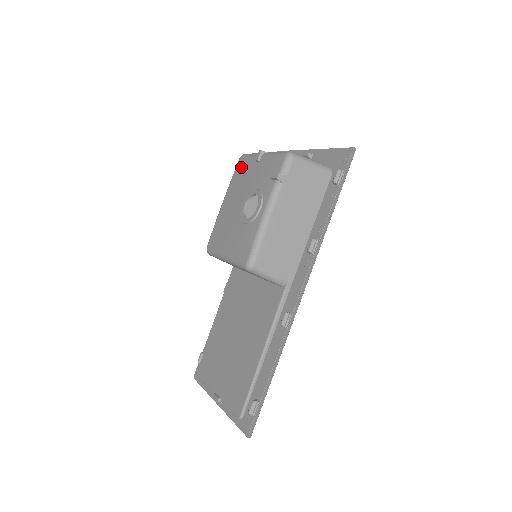
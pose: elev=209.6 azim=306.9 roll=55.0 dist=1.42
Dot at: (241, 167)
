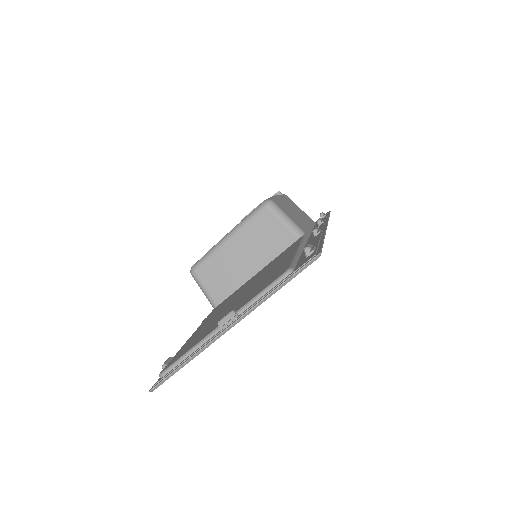
Dot at: occluded
